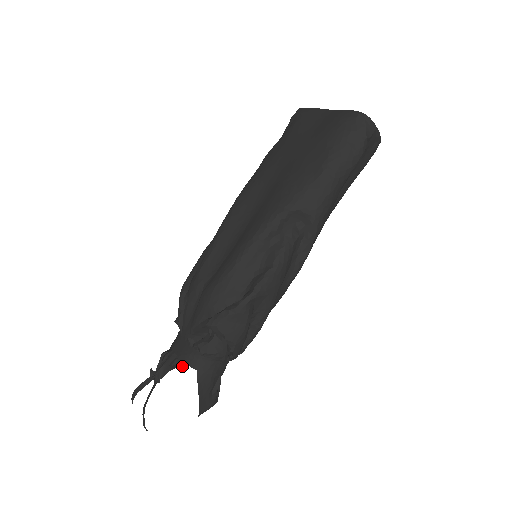
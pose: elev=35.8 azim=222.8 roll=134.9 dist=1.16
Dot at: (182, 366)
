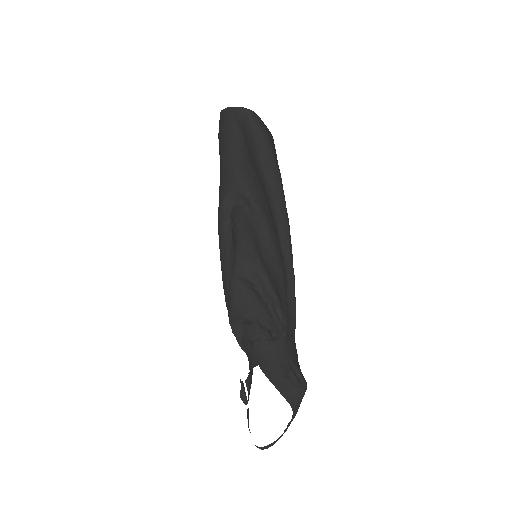
Dot at: occluded
